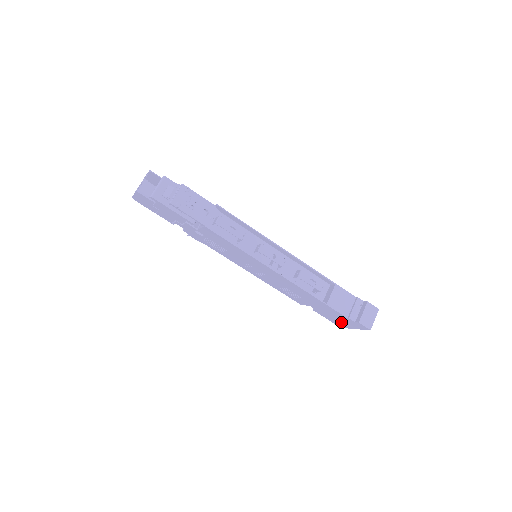
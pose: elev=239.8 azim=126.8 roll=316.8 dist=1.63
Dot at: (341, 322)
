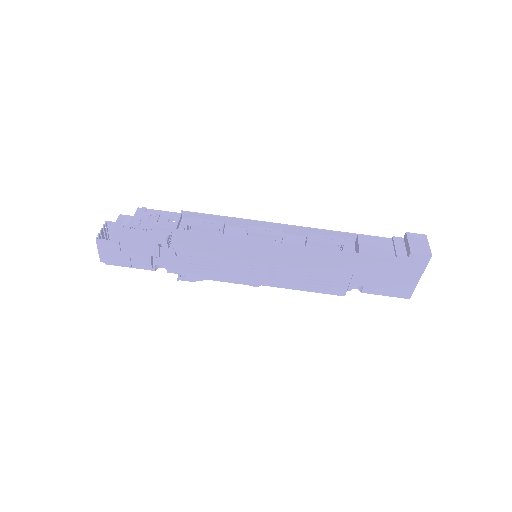
Dot at: (399, 282)
